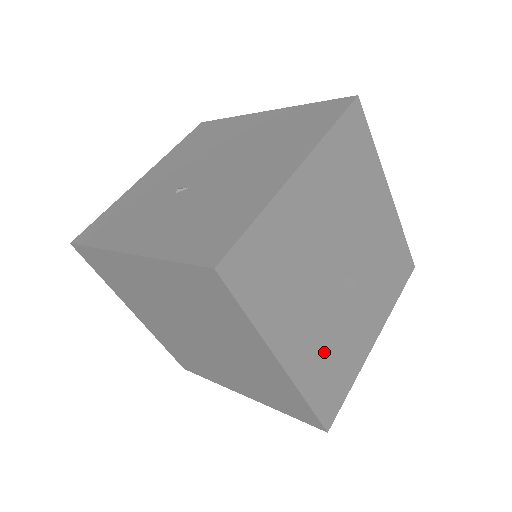
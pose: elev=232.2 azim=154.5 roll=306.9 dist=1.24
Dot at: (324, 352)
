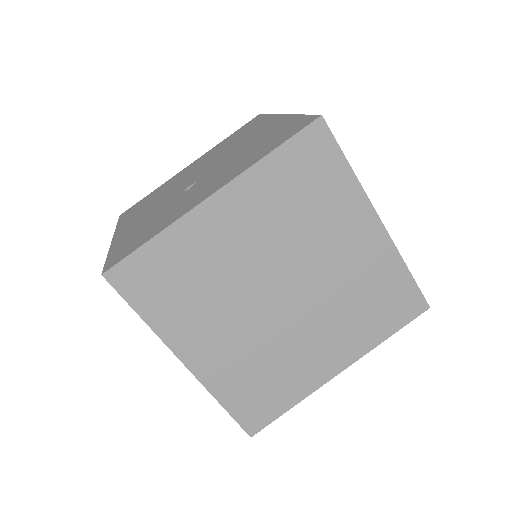
Dot at: occluded
